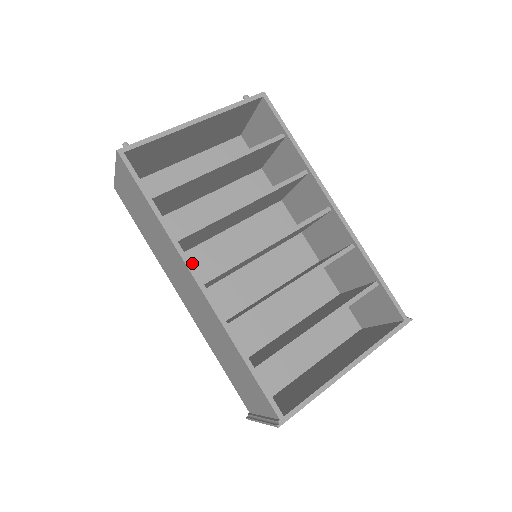
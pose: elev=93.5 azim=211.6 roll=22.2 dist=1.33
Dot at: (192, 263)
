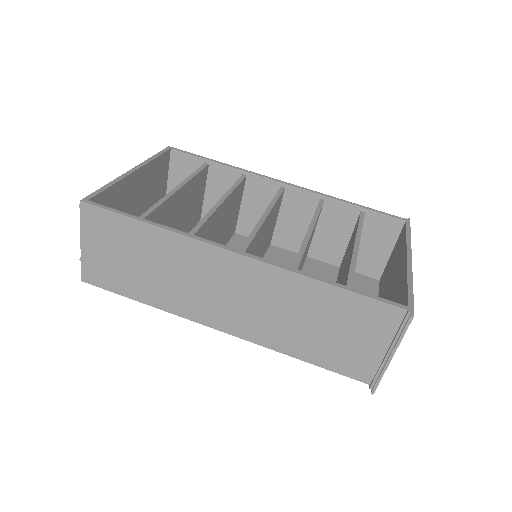
Dot at: occluded
